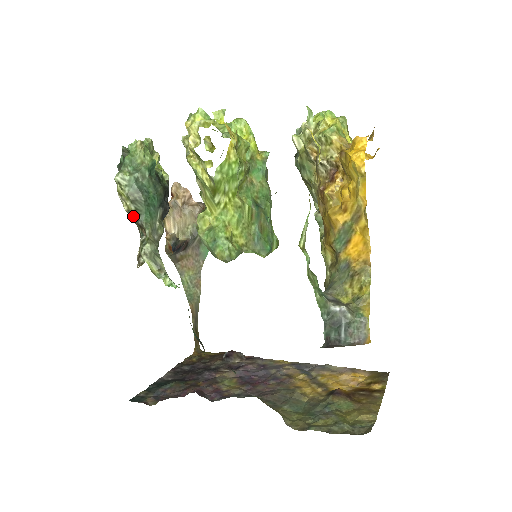
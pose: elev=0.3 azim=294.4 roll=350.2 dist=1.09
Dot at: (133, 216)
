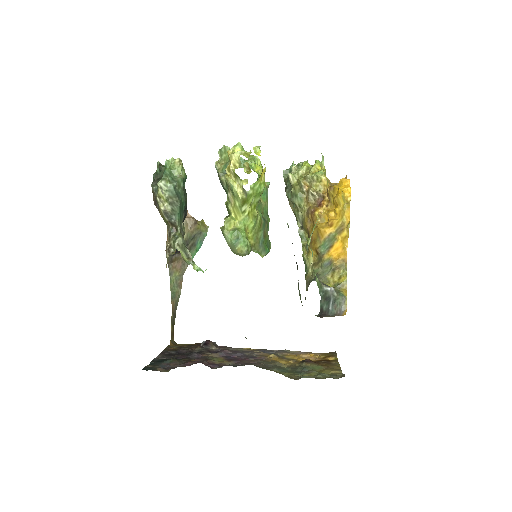
Dot at: (167, 215)
